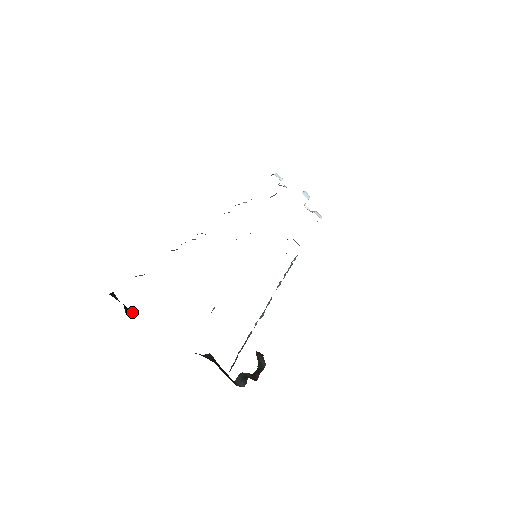
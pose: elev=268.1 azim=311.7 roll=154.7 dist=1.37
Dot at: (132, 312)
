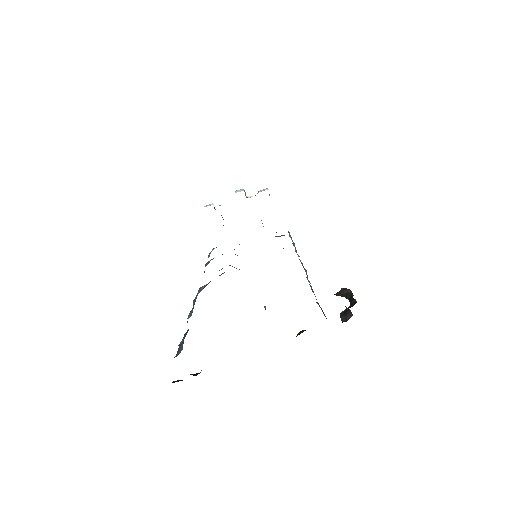
Dot at: occluded
